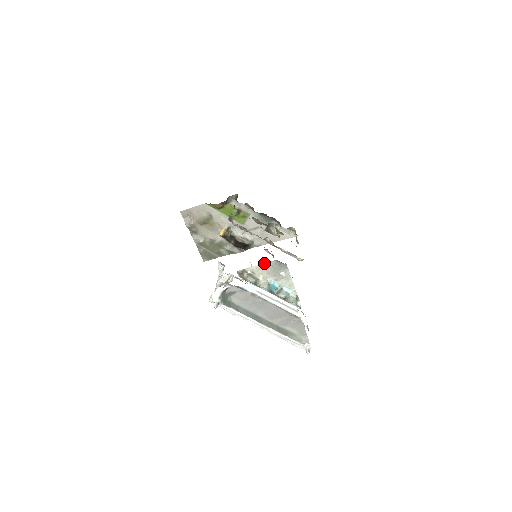
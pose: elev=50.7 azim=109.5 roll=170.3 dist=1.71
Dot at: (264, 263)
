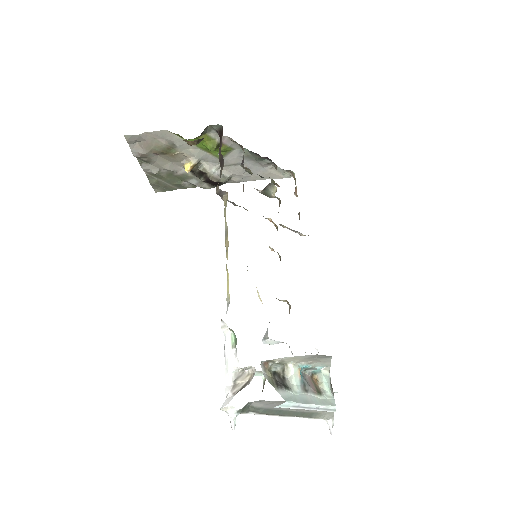
Dot at: occluded
